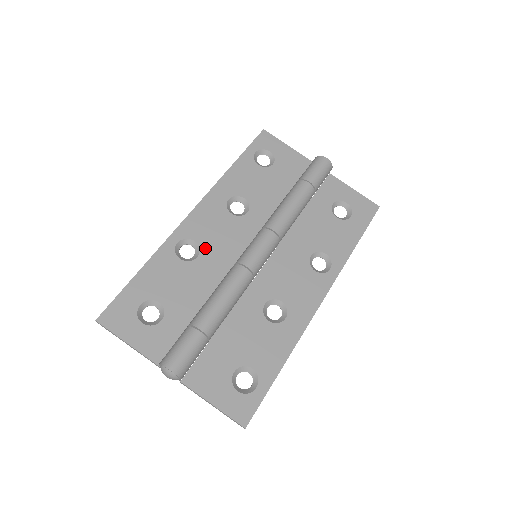
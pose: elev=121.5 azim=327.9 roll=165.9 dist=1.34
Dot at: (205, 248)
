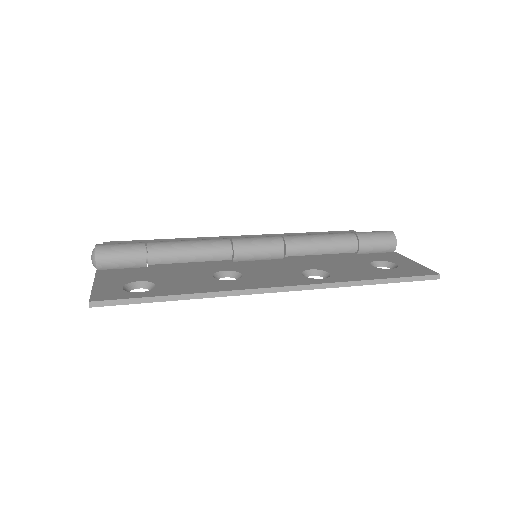
Dot at: occluded
